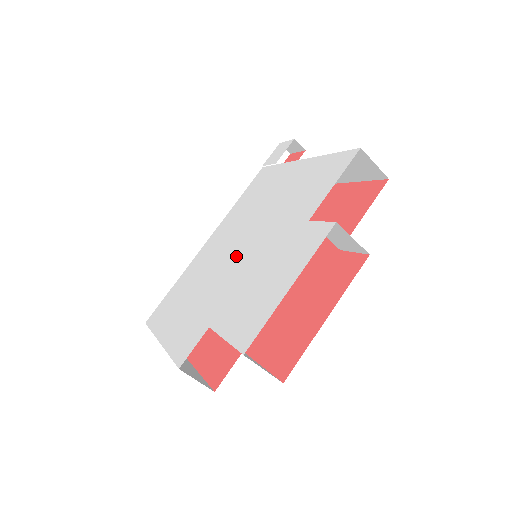
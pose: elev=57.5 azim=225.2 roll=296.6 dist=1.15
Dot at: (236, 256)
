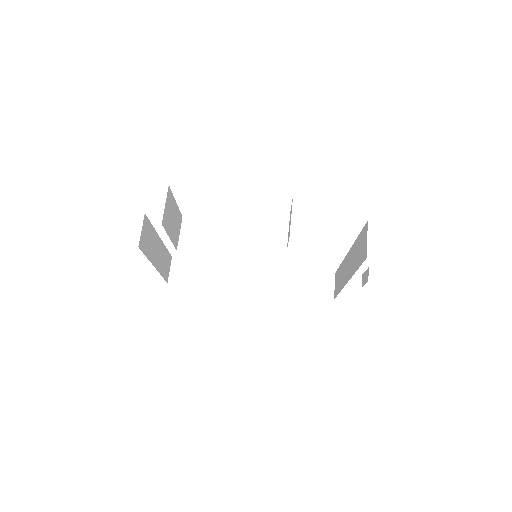
Dot at: occluded
